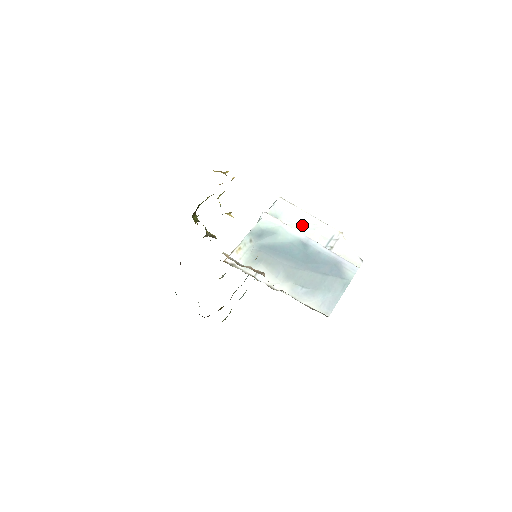
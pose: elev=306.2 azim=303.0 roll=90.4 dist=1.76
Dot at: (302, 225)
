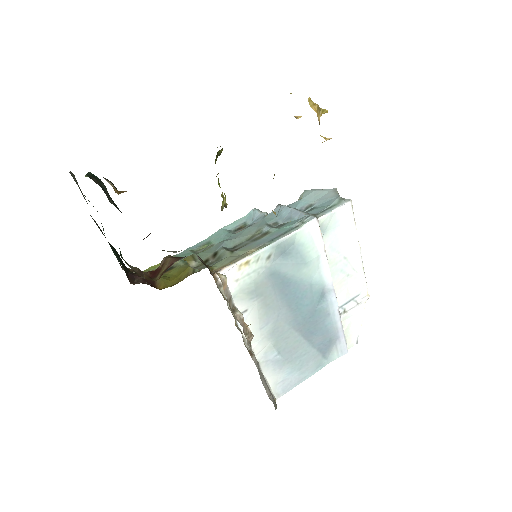
Dot at: (341, 262)
